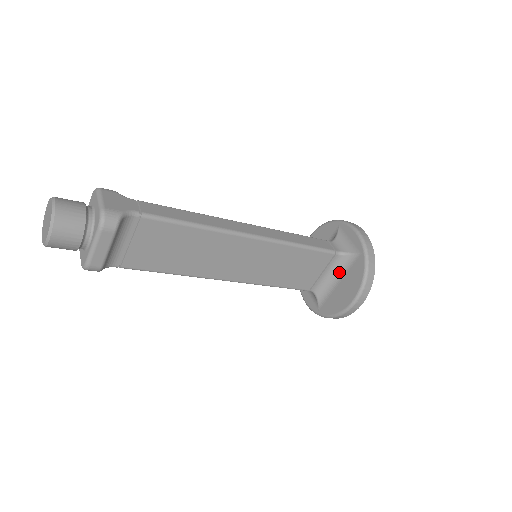
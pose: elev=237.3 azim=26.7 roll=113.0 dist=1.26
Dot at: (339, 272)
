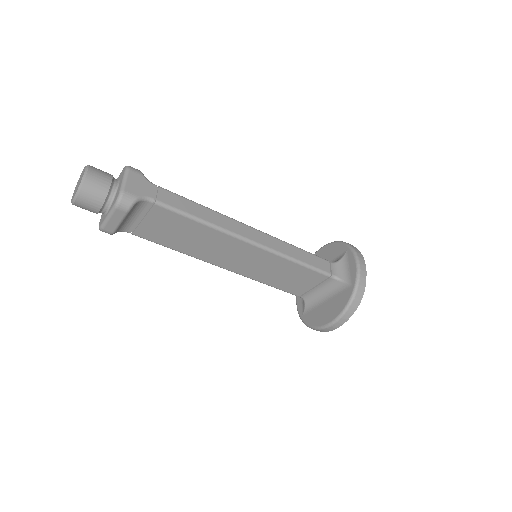
Dot at: (329, 292)
